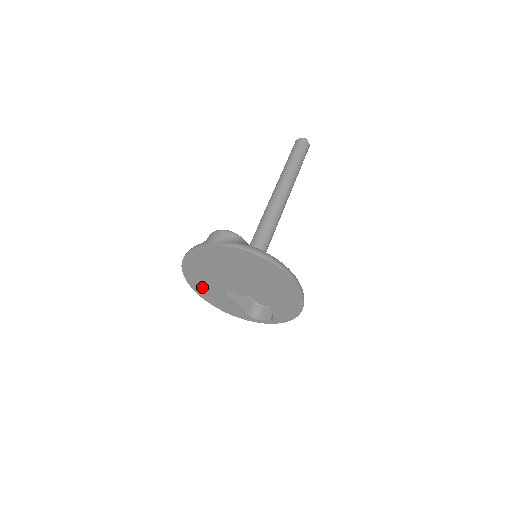
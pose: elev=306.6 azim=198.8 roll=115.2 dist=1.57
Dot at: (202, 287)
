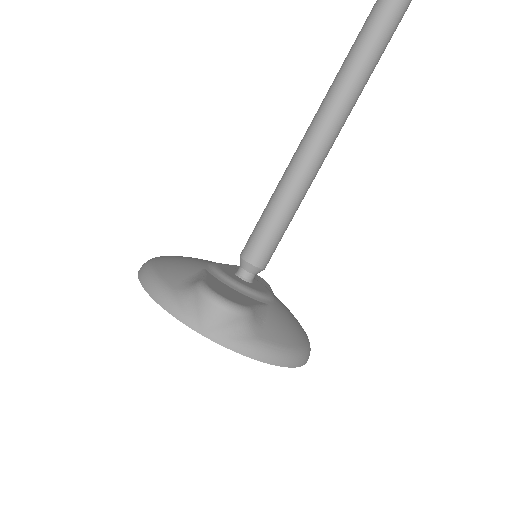
Dot at: occluded
